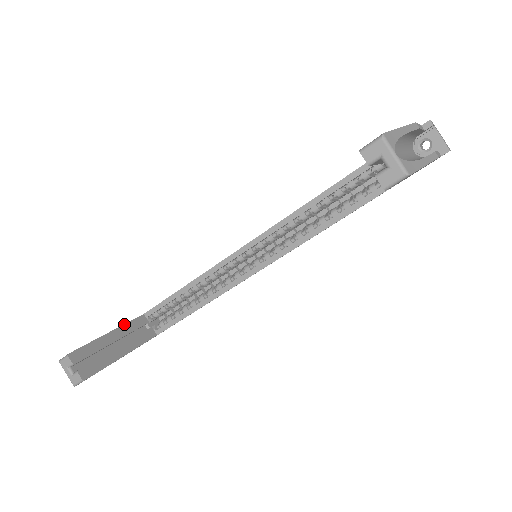
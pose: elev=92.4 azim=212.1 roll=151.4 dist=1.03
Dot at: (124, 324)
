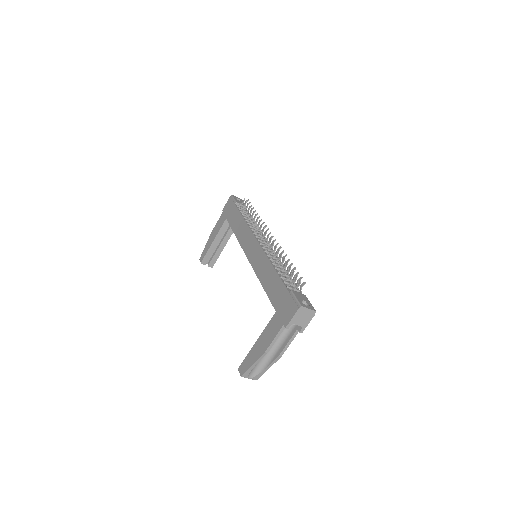
Dot at: (218, 232)
